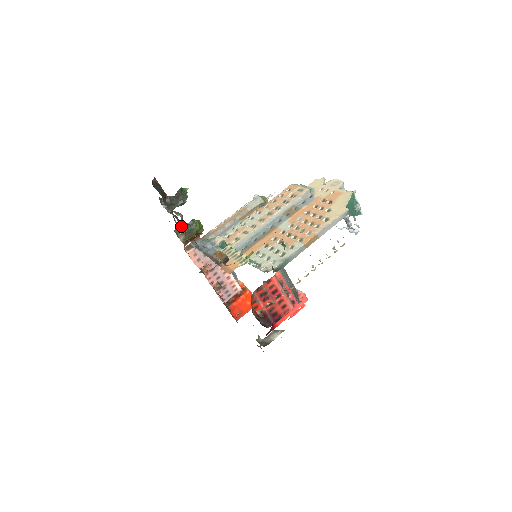
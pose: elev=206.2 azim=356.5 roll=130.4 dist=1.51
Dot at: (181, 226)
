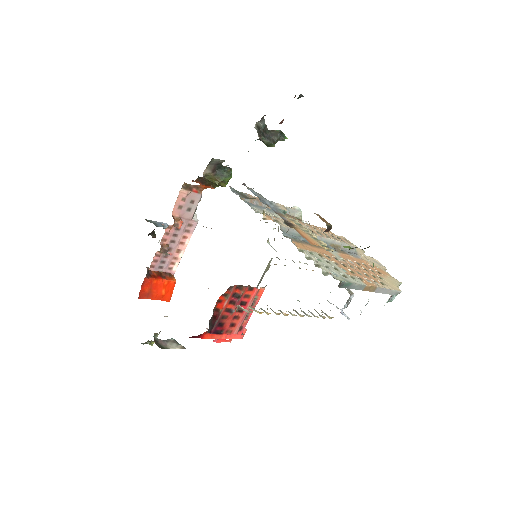
Dot at: (220, 161)
